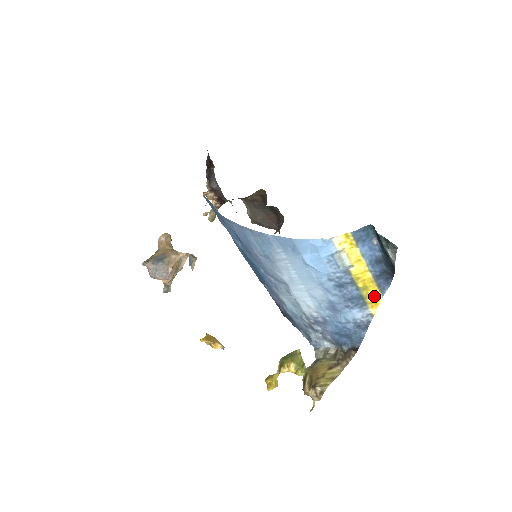
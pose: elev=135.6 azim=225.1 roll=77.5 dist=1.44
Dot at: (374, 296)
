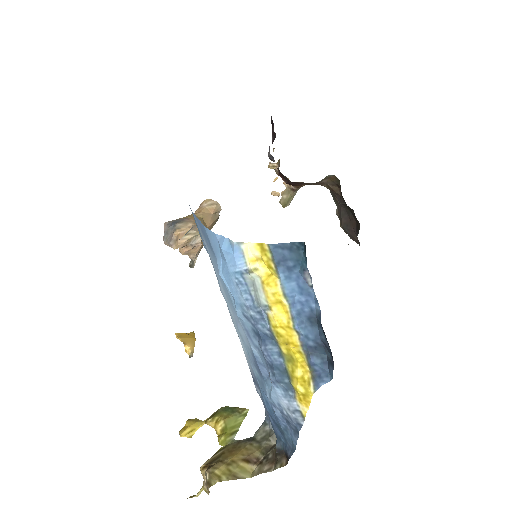
Dot at: (303, 382)
